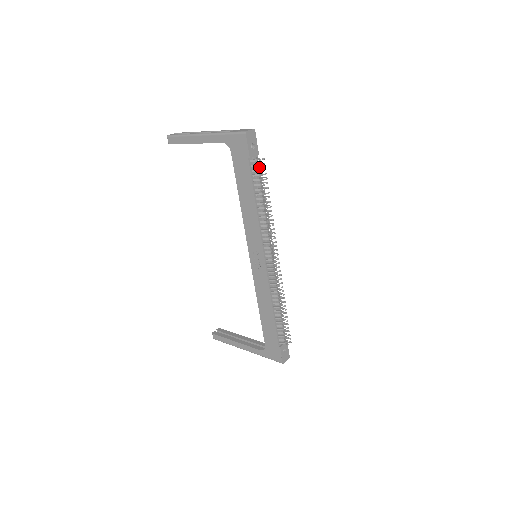
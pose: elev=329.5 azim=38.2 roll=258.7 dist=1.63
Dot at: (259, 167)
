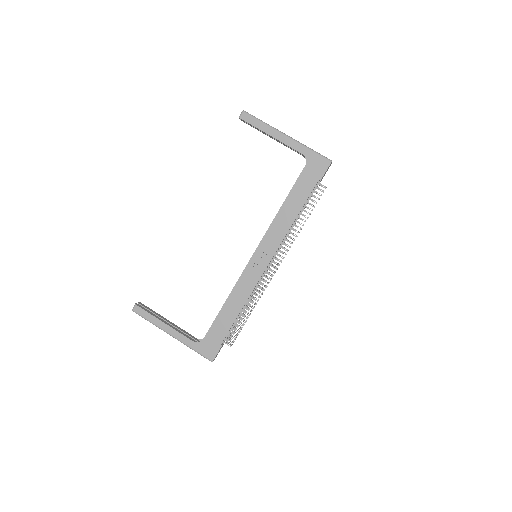
Dot at: occluded
